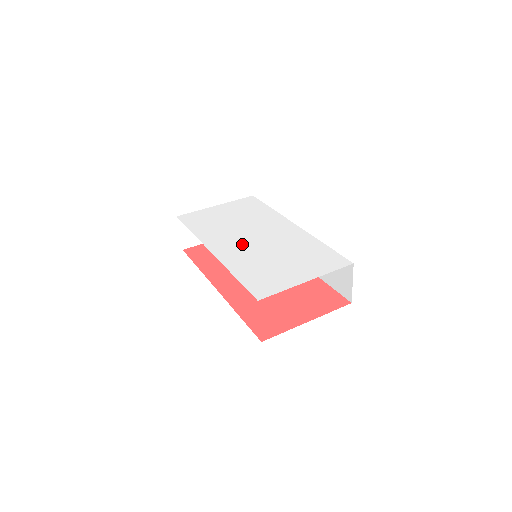
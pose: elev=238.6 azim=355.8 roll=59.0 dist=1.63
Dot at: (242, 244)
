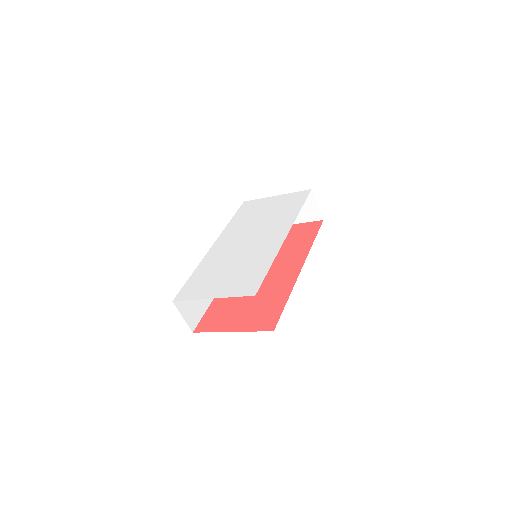
Dot at: (233, 244)
